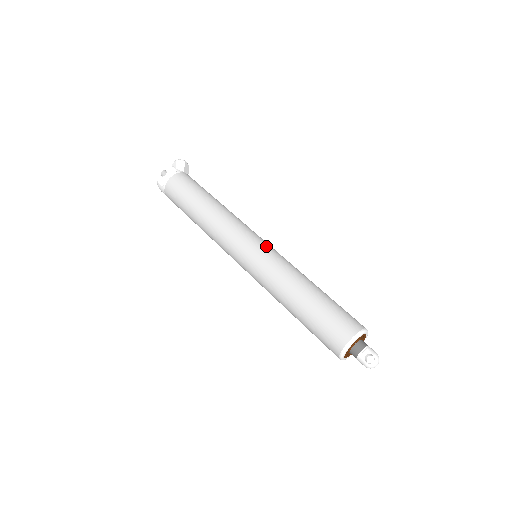
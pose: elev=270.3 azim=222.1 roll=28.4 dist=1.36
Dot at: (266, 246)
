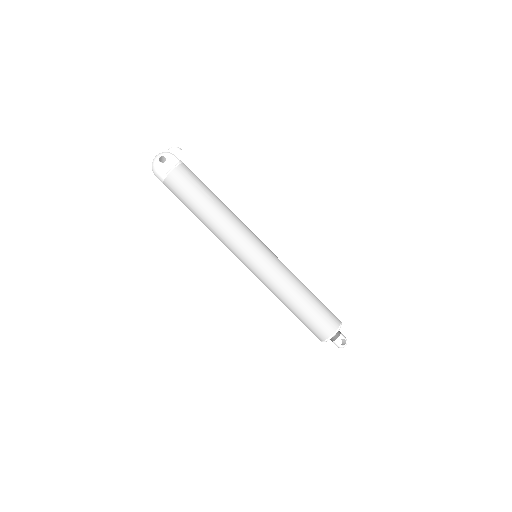
Dot at: (270, 251)
